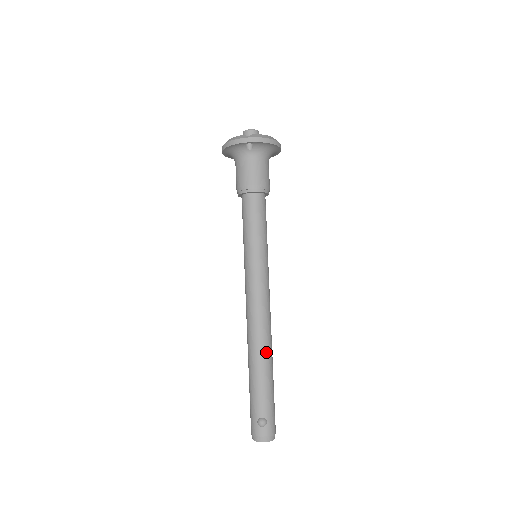
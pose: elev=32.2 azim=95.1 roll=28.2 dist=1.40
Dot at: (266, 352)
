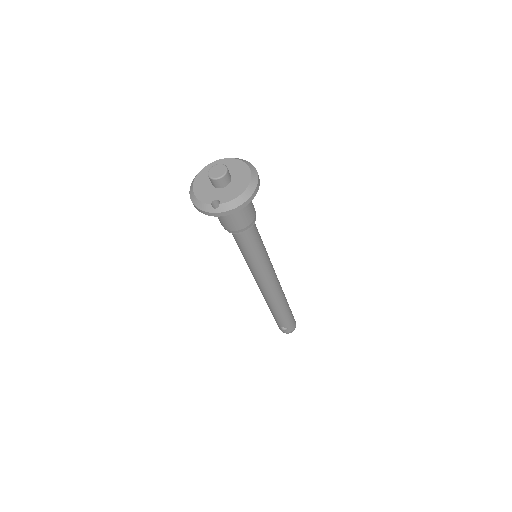
Dot at: (279, 305)
